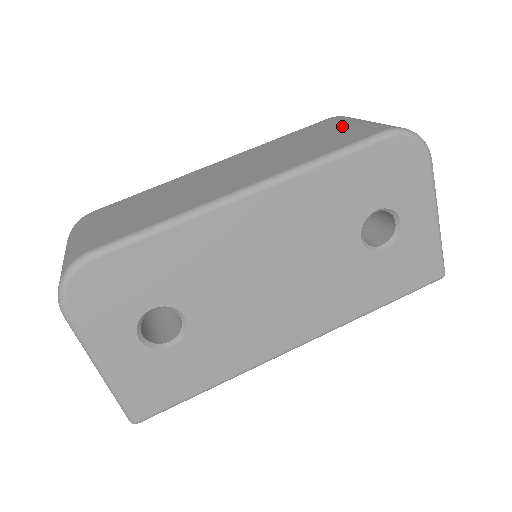
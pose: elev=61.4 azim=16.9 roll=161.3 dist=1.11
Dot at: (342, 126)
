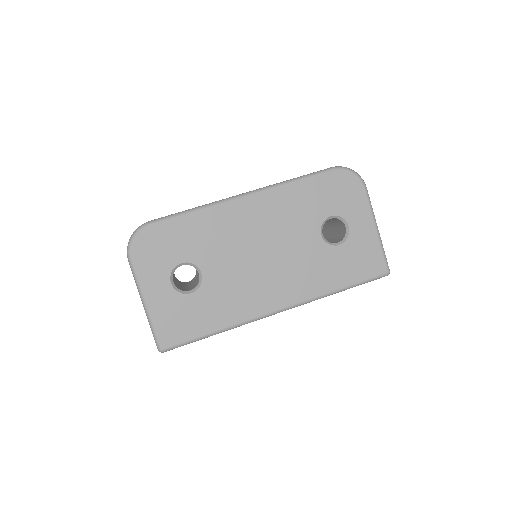
Dot at: occluded
